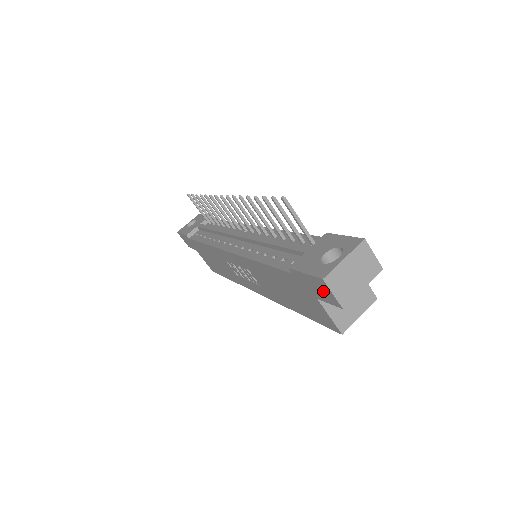
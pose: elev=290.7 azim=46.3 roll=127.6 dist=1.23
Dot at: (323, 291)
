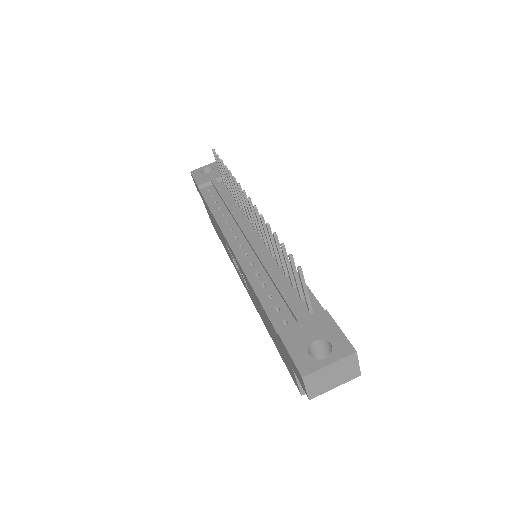
Dot at: (299, 376)
